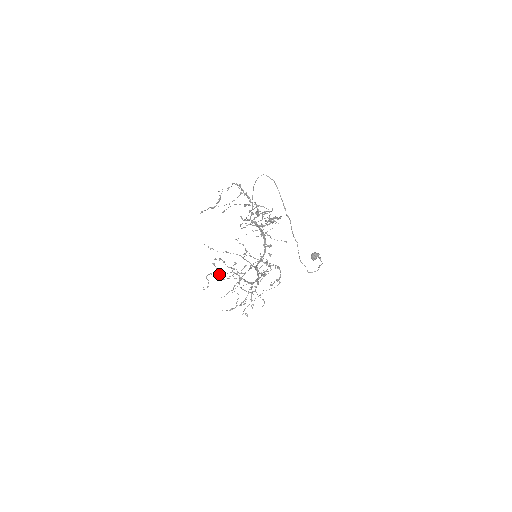
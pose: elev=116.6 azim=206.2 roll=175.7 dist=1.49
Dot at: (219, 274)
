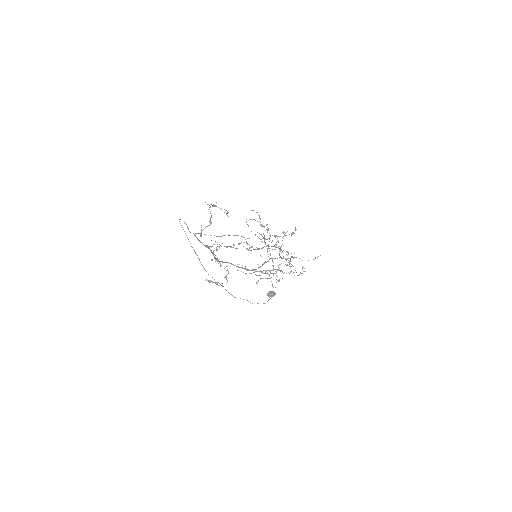
Dot at: occluded
